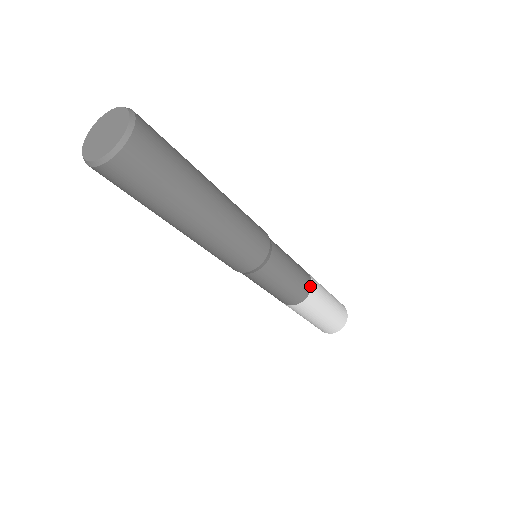
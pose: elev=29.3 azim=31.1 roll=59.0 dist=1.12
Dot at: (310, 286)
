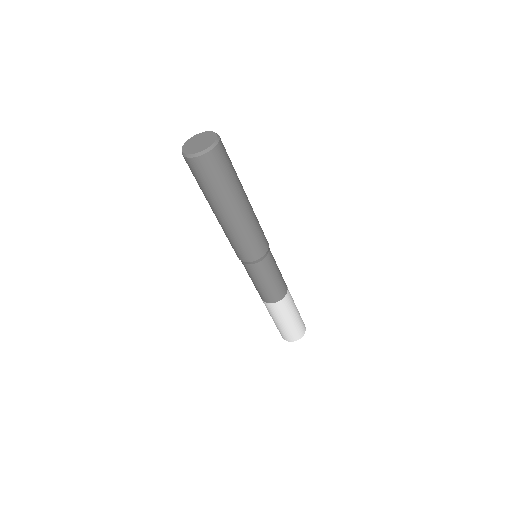
Dot at: (283, 296)
